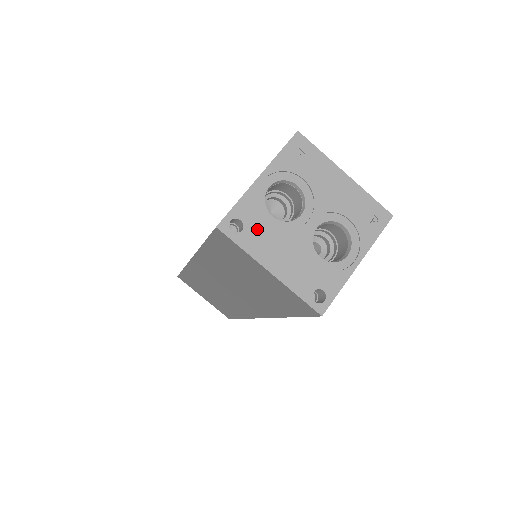
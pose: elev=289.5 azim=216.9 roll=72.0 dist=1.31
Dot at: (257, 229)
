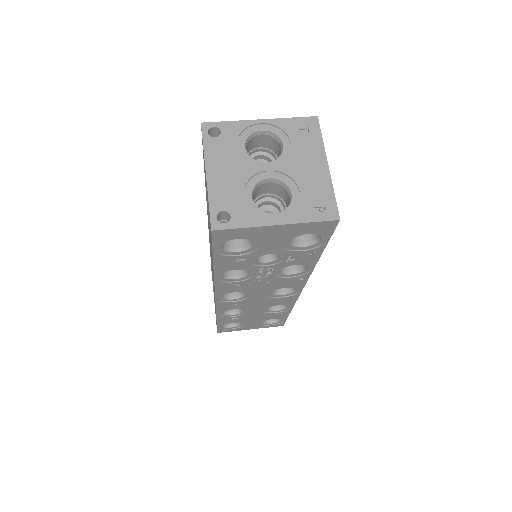
Dot at: (226, 144)
